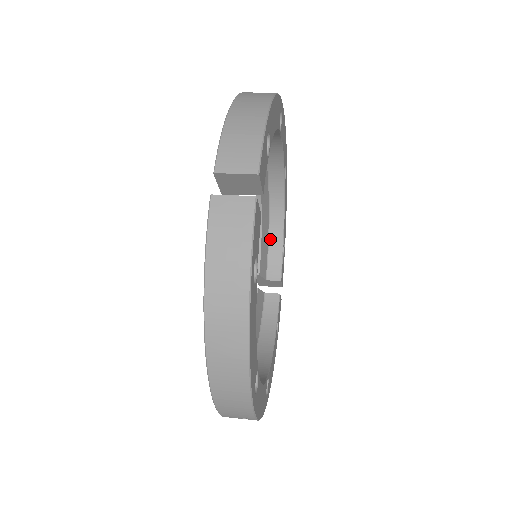
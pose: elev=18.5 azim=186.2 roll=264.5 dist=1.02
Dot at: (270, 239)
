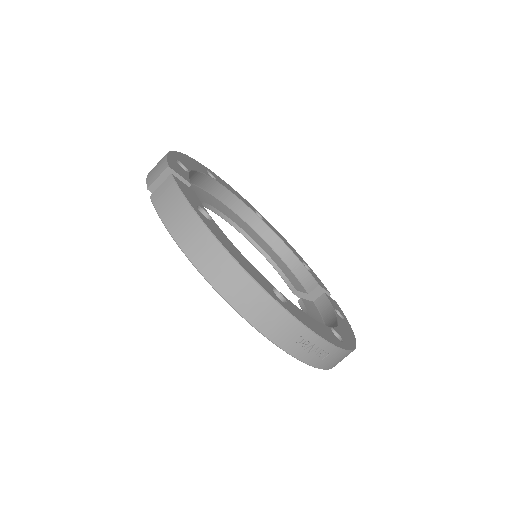
Dot at: (289, 266)
